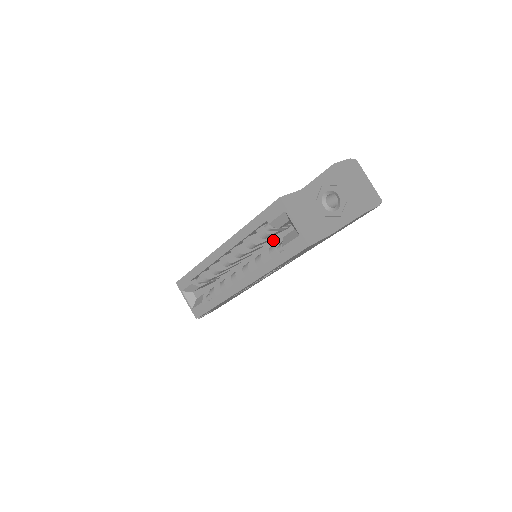
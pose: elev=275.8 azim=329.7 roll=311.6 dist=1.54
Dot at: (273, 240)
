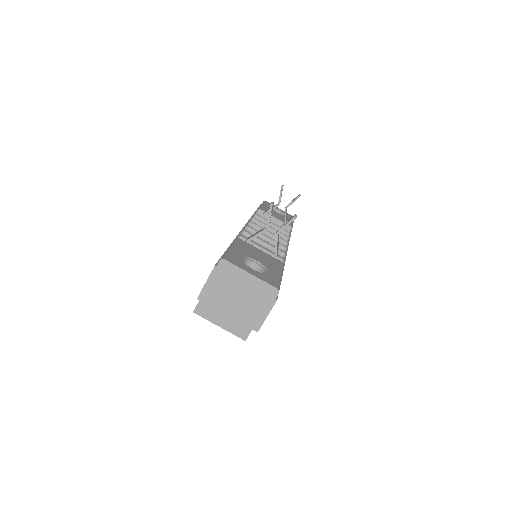
Dot at: occluded
